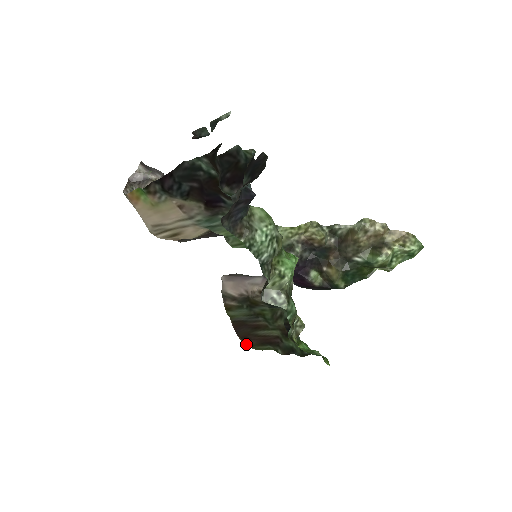
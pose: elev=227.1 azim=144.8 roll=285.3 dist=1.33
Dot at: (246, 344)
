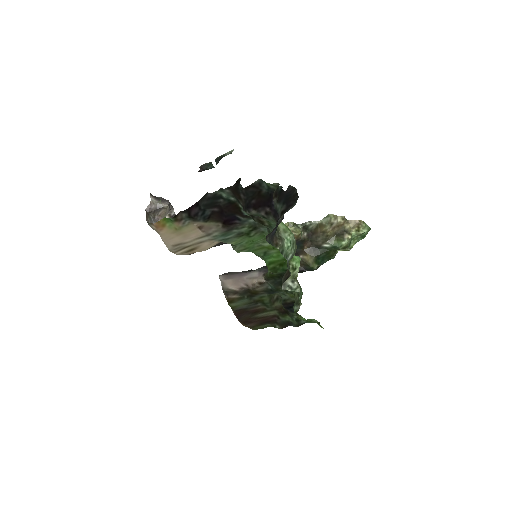
Dot at: occluded
